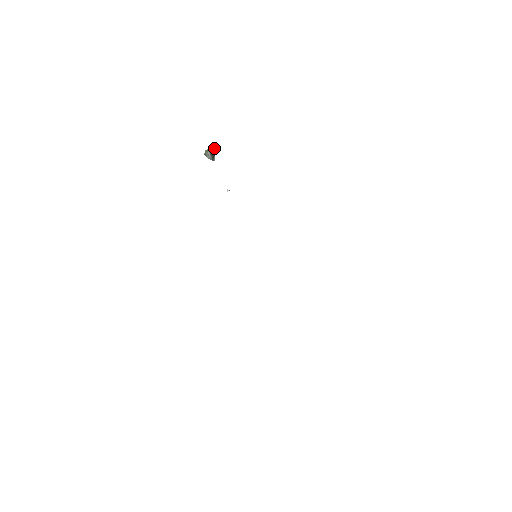
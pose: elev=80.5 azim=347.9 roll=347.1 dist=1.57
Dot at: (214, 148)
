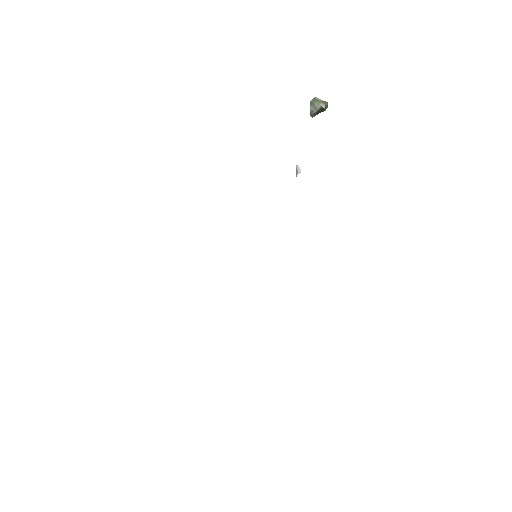
Dot at: (327, 107)
